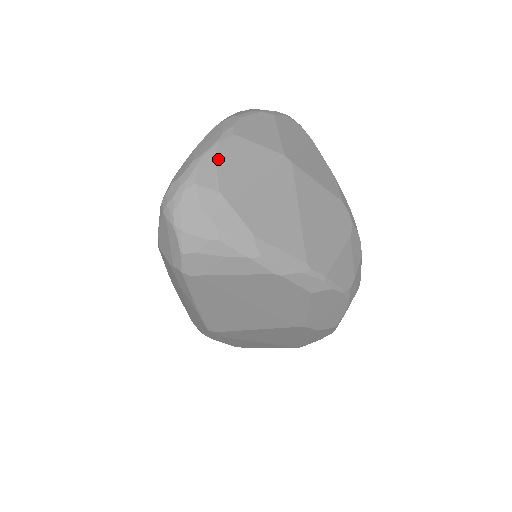
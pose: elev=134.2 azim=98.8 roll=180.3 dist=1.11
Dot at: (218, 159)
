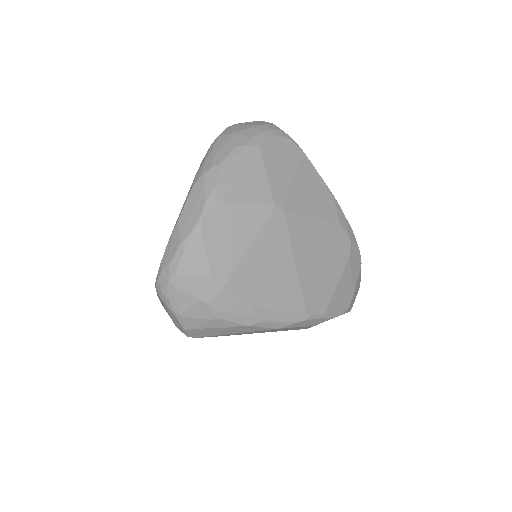
Dot at: (205, 239)
